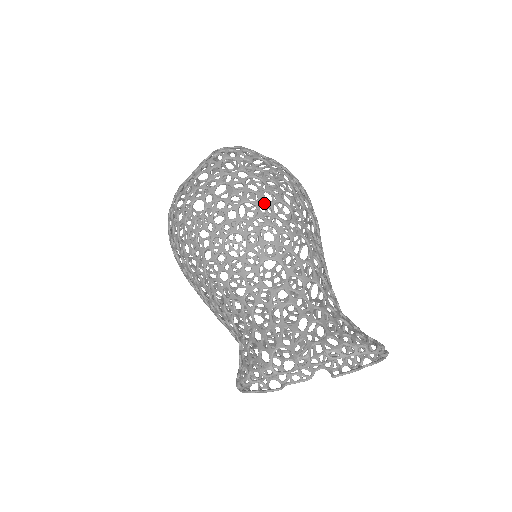
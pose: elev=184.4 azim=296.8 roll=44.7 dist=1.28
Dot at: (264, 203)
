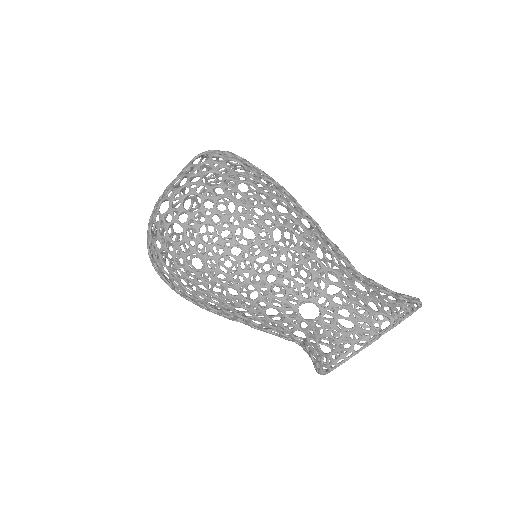
Dot at: (288, 199)
